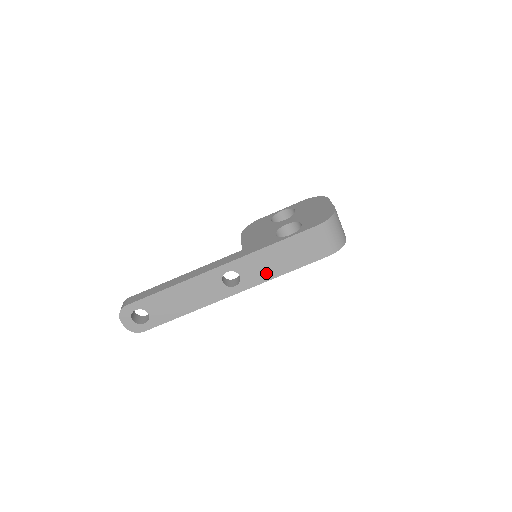
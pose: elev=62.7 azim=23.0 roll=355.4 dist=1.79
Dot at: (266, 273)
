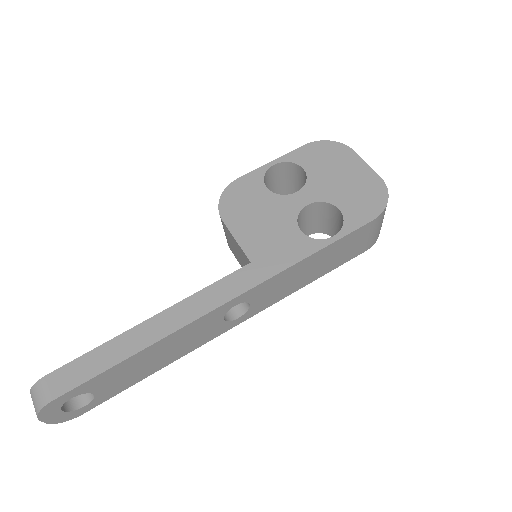
Dot at: (286, 290)
